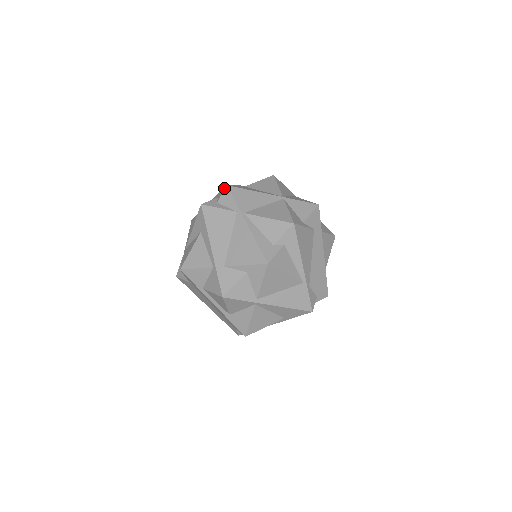
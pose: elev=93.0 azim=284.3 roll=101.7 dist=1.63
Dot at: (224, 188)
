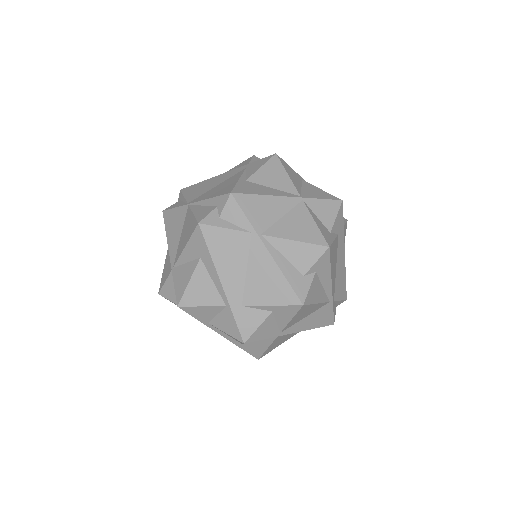
Dot at: (227, 196)
